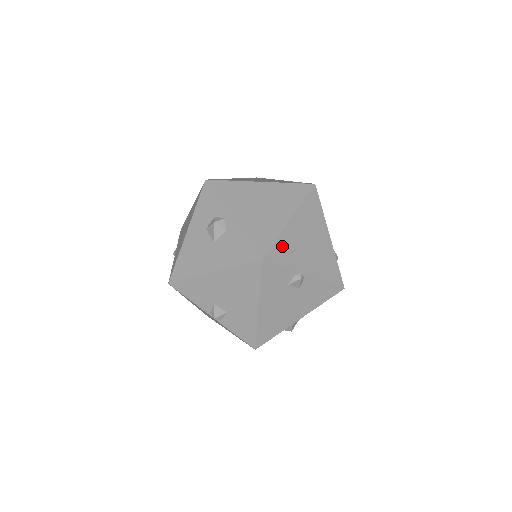
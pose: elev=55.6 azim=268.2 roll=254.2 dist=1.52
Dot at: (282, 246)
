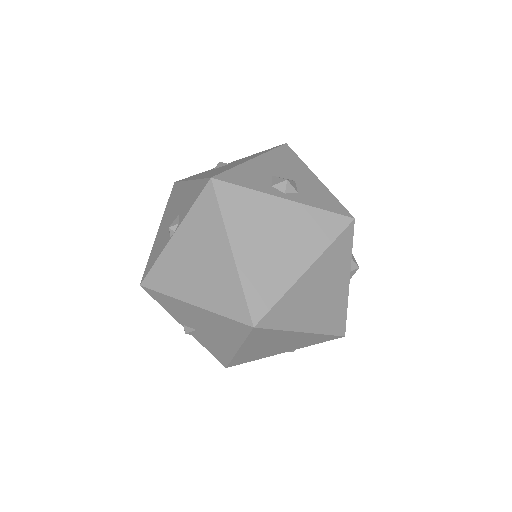
Dot at: occluded
